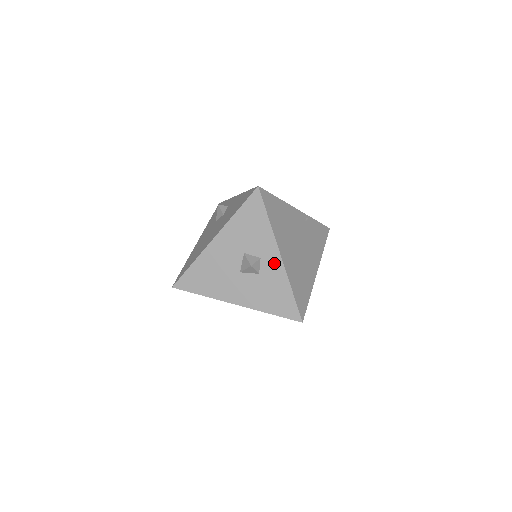
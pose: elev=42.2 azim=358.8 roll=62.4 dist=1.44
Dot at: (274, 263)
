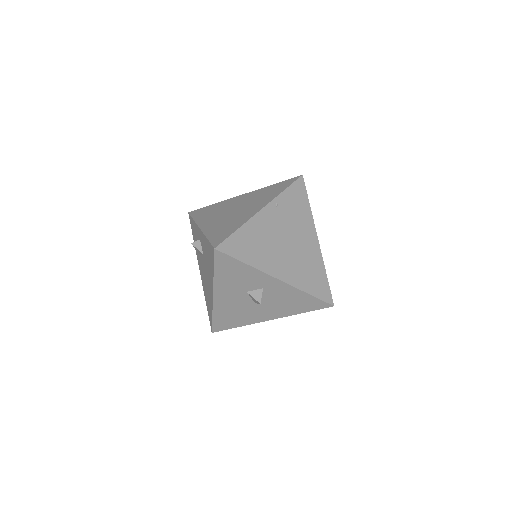
Dot at: (277, 286)
